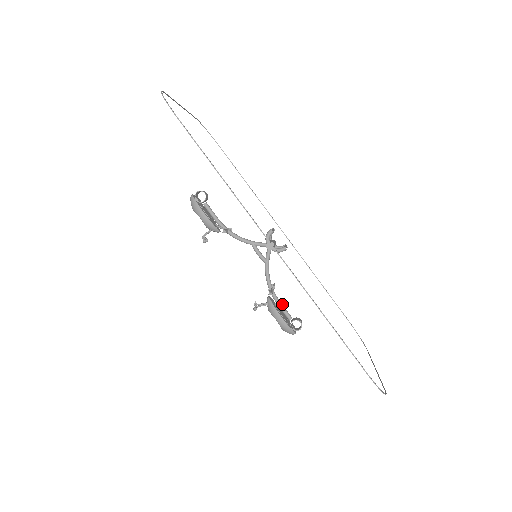
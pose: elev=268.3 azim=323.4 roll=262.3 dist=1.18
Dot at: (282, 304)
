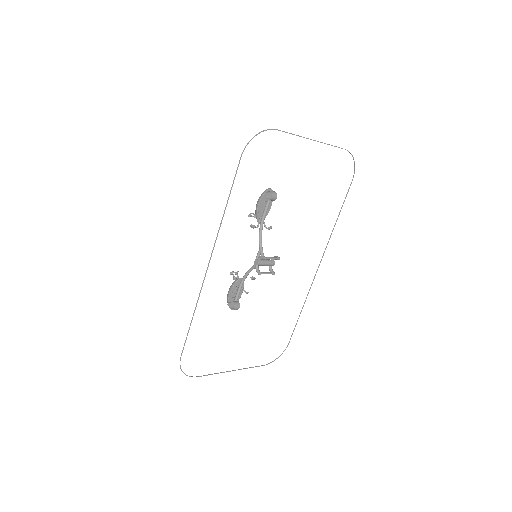
Dot at: (243, 290)
